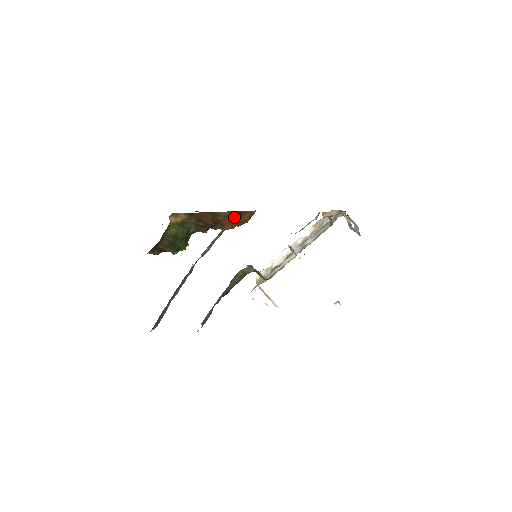
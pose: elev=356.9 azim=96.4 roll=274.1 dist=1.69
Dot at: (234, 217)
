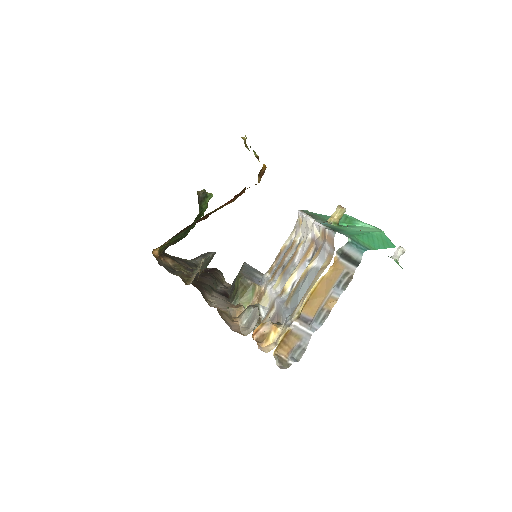
Dot at: (229, 203)
